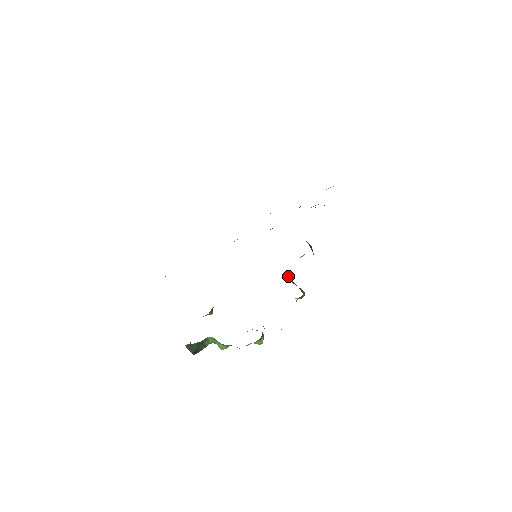
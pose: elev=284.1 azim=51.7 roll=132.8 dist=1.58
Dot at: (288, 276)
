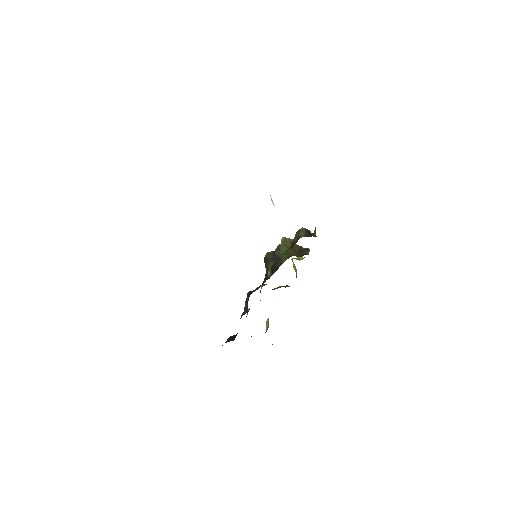
Dot at: (282, 244)
